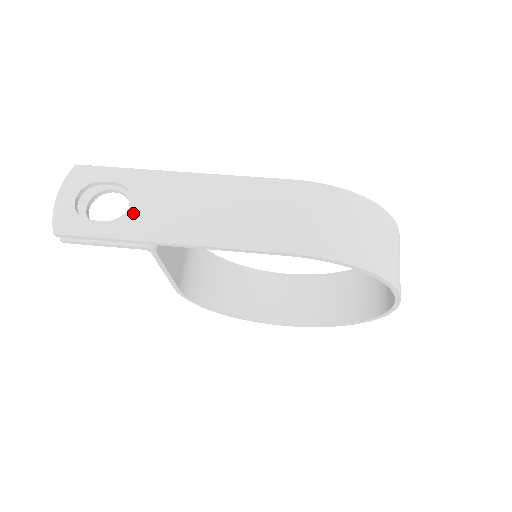
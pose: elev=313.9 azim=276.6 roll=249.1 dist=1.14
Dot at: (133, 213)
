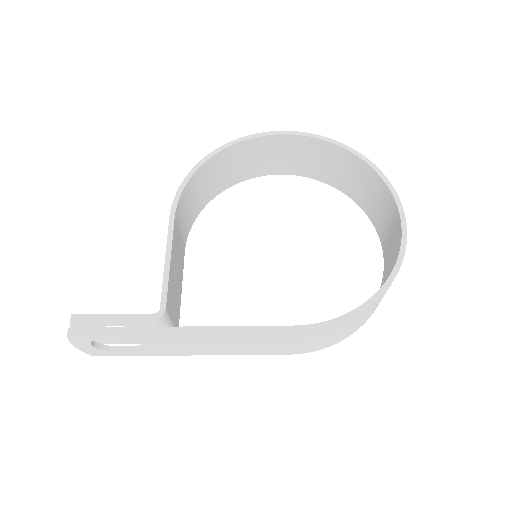
Dot at: (151, 348)
